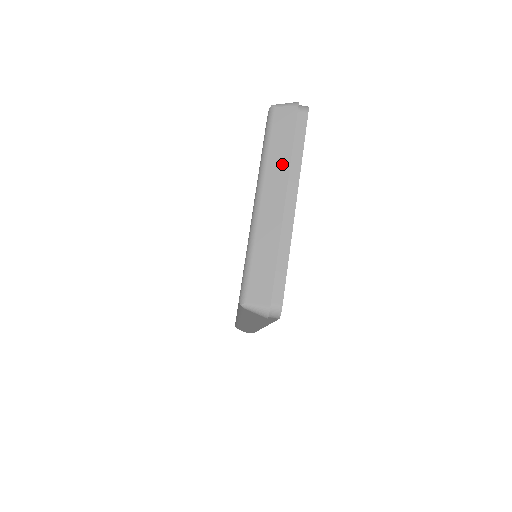
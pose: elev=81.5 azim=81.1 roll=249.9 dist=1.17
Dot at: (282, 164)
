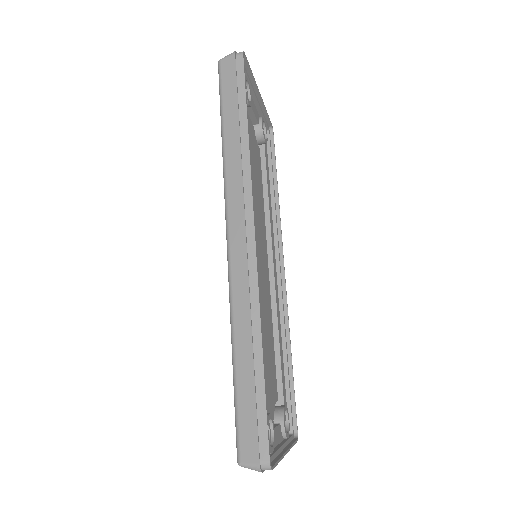
Dot at: occluded
